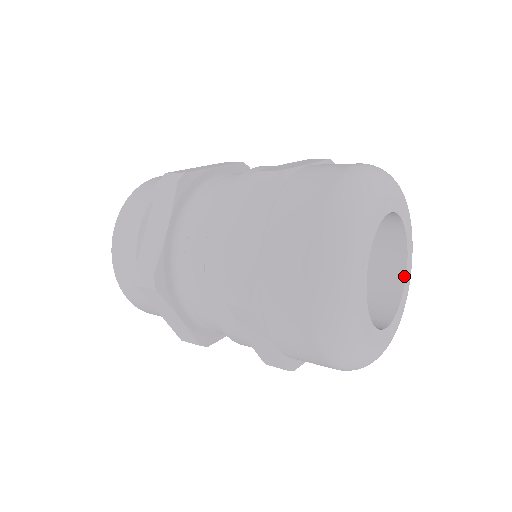
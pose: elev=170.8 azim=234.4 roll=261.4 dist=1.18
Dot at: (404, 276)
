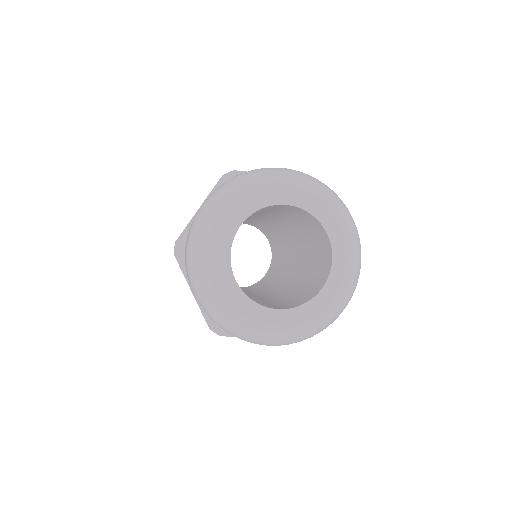
Dot at: (324, 230)
